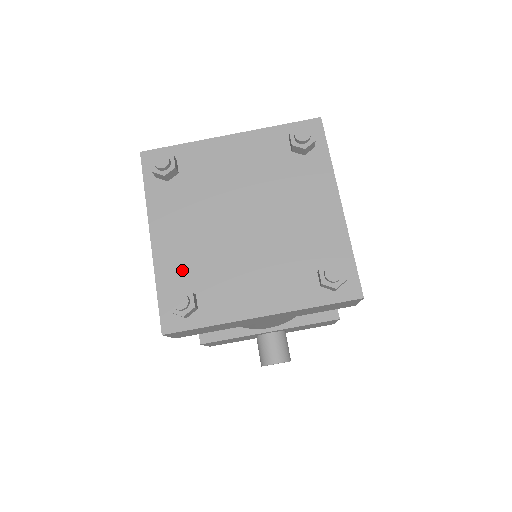
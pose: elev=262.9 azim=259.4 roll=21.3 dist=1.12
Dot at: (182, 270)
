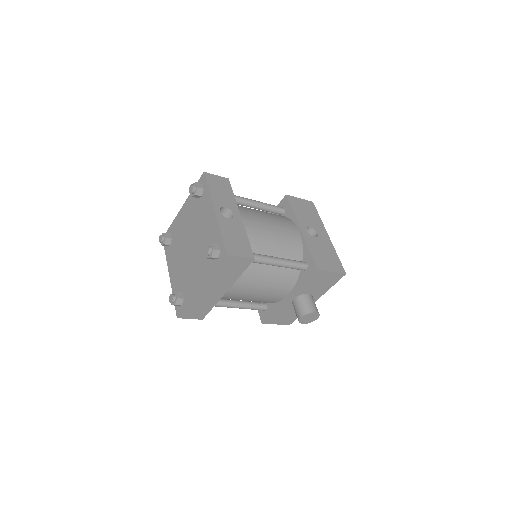
Dot at: (178, 284)
